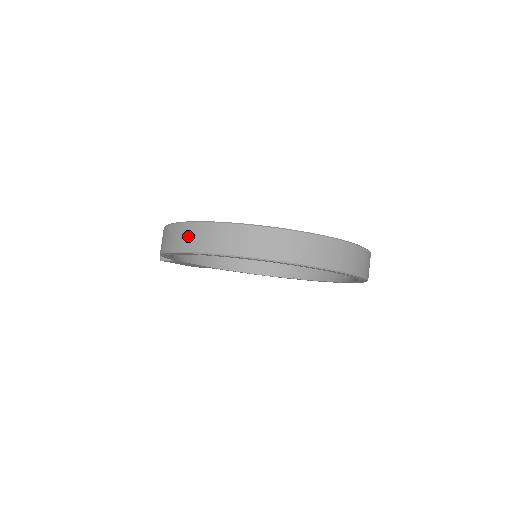
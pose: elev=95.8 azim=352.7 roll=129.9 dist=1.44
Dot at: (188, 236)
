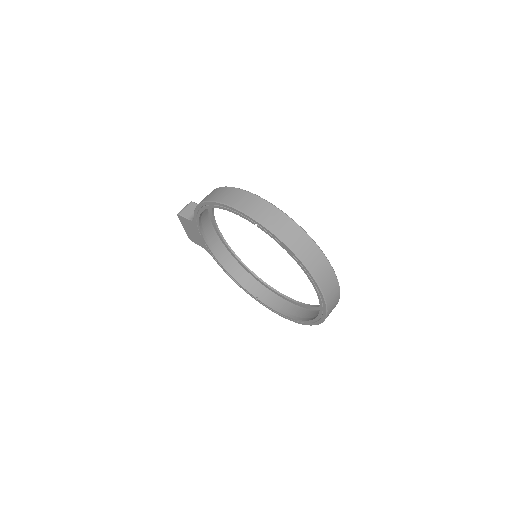
Dot at: (244, 199)
